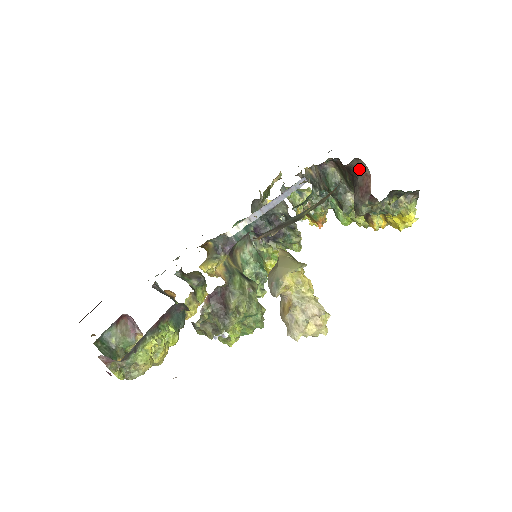
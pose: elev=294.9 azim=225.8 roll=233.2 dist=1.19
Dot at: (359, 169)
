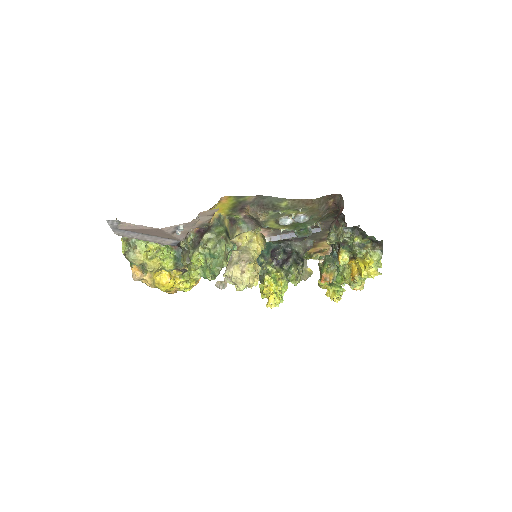
Dot at: (340, 205)
